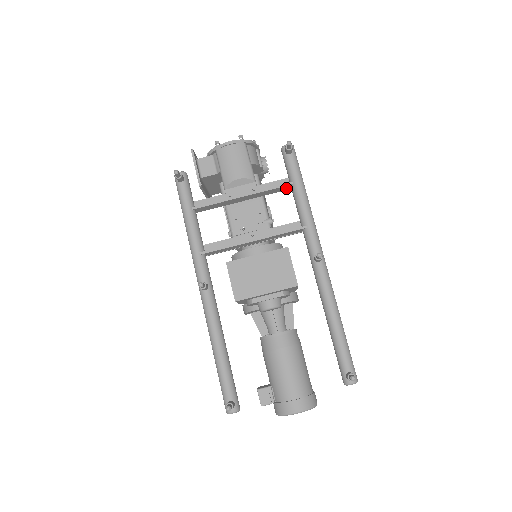
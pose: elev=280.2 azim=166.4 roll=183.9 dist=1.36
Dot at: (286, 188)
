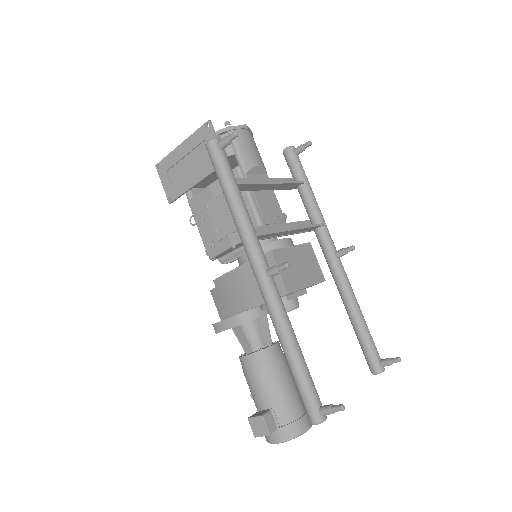
Dot at: (294, 187)
